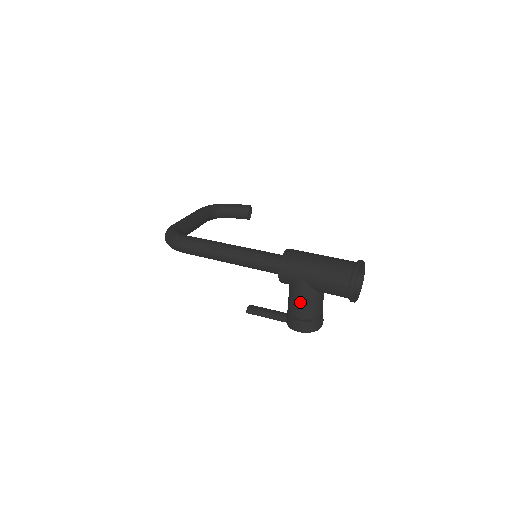
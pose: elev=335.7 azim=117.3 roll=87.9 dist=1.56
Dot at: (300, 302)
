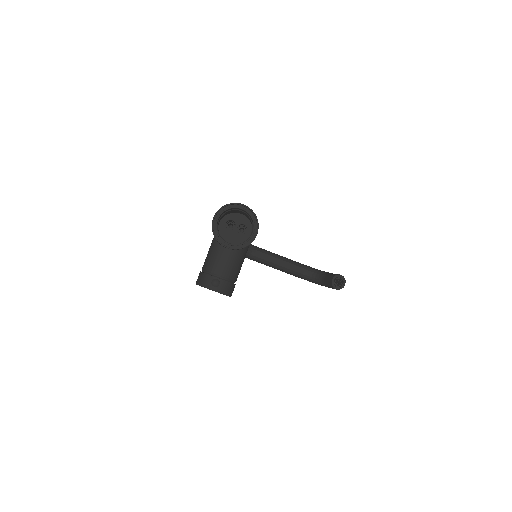
Dot at: (208, 251)
